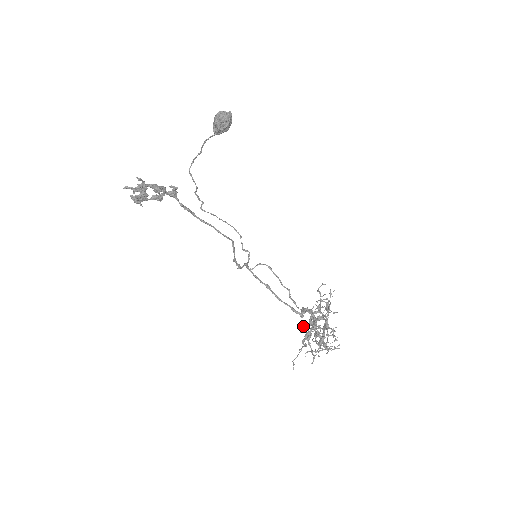
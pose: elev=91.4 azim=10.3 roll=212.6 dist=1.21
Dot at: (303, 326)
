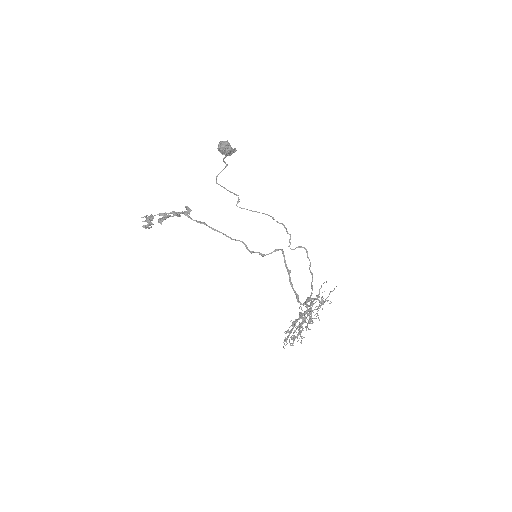
Dot at: occluded
